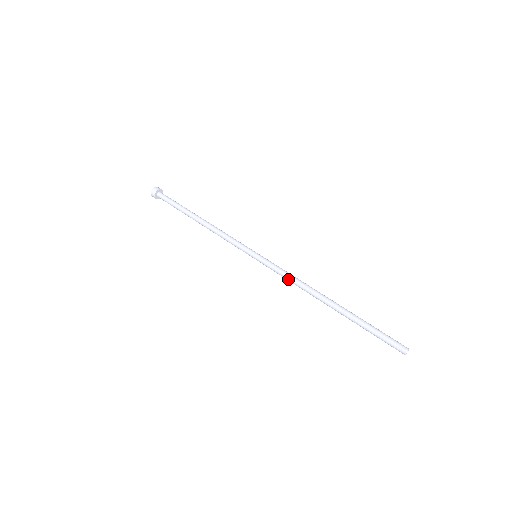
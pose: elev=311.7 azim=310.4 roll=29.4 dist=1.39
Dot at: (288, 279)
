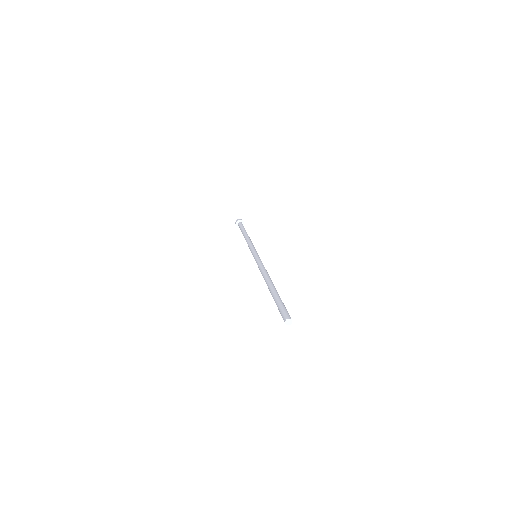
Dot at: (261, 266)
